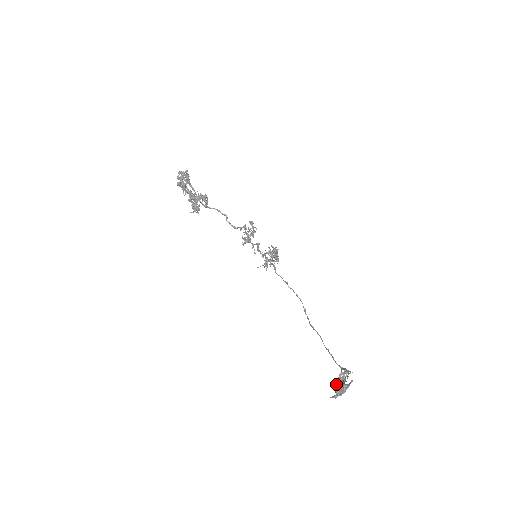
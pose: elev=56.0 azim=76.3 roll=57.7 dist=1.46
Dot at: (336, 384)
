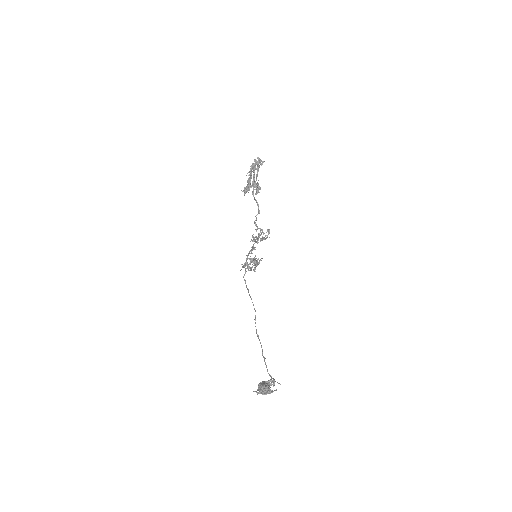
Dot at: (264, 385)
